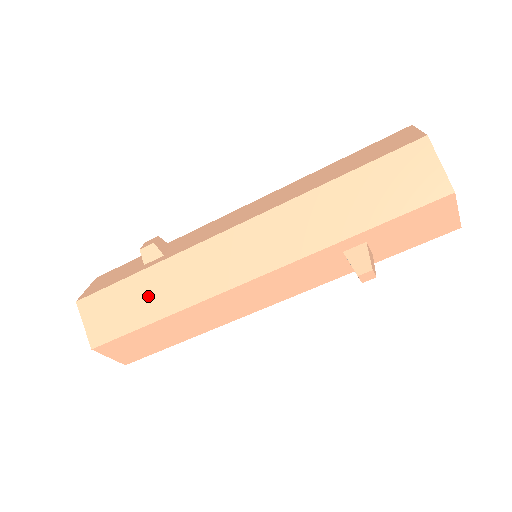
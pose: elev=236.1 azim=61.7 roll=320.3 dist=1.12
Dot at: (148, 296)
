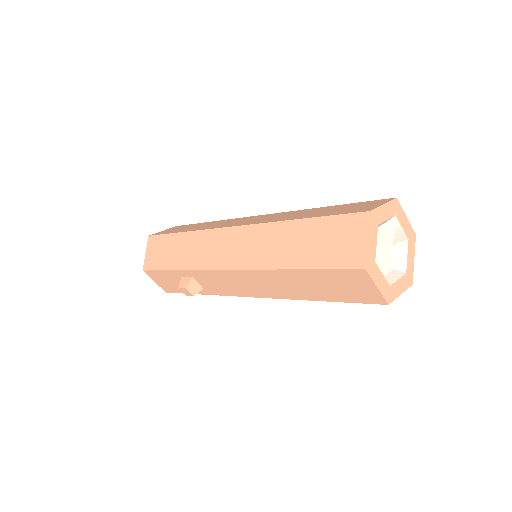
Dot at: occluded
